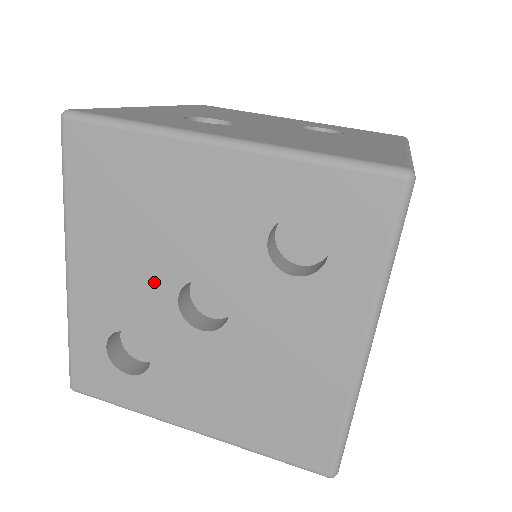
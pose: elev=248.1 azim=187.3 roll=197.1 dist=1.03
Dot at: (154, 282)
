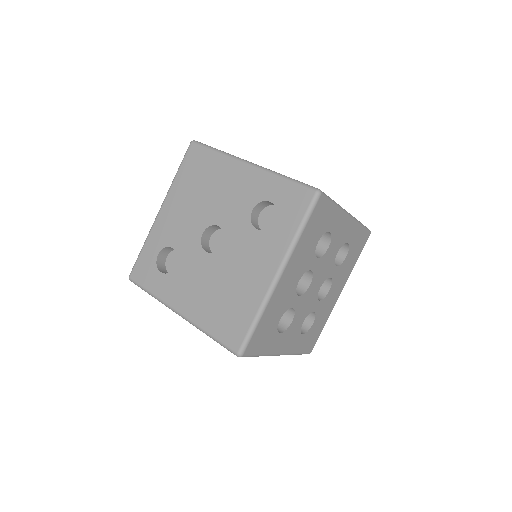
Dot at: (196, 223)
